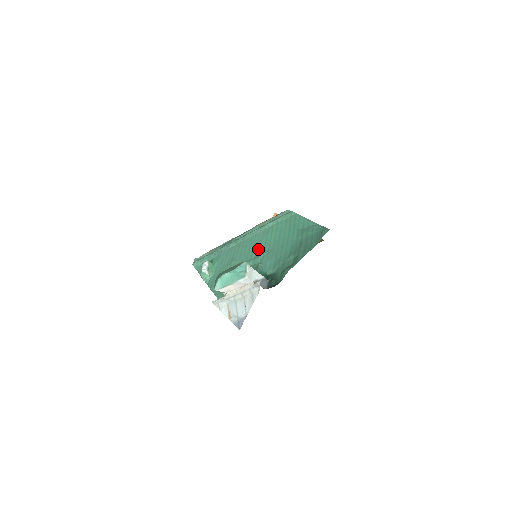
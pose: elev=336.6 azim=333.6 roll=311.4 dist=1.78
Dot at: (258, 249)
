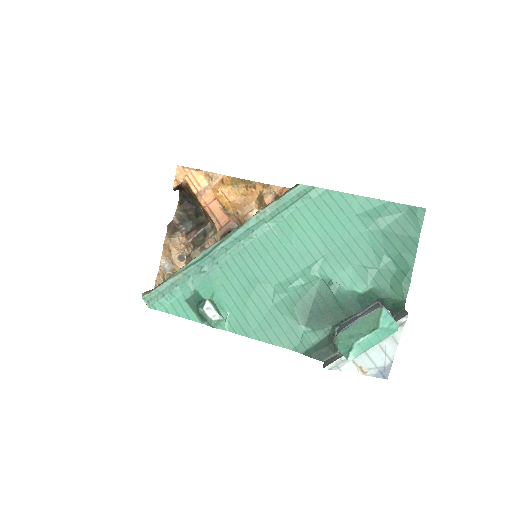
Dot at: (296, 257)
